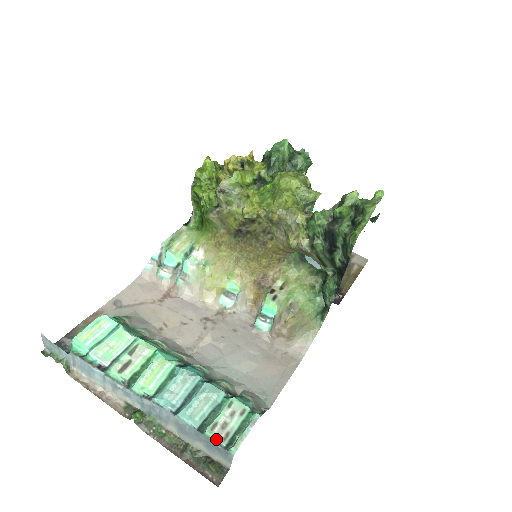
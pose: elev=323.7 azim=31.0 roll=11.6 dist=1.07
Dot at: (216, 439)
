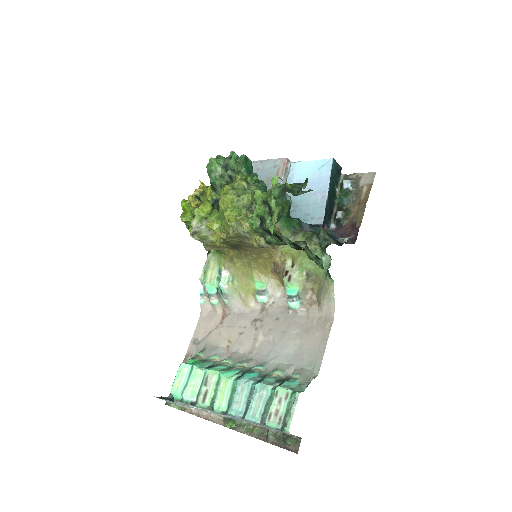
Dot at: (273, 426)
